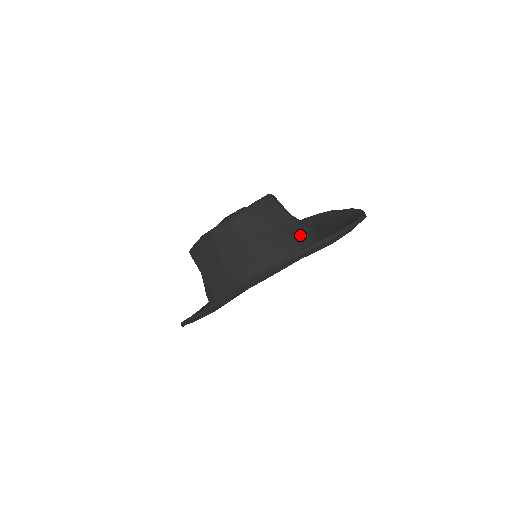
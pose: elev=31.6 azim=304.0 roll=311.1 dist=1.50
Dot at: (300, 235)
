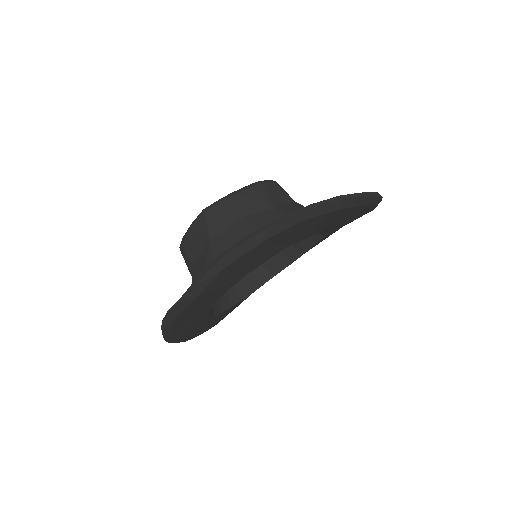
Dot at: occluded
